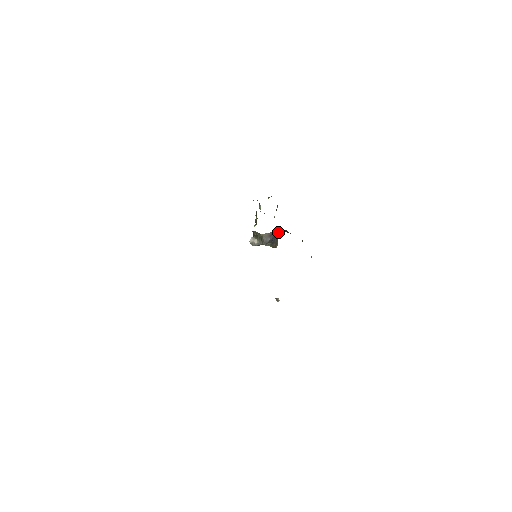
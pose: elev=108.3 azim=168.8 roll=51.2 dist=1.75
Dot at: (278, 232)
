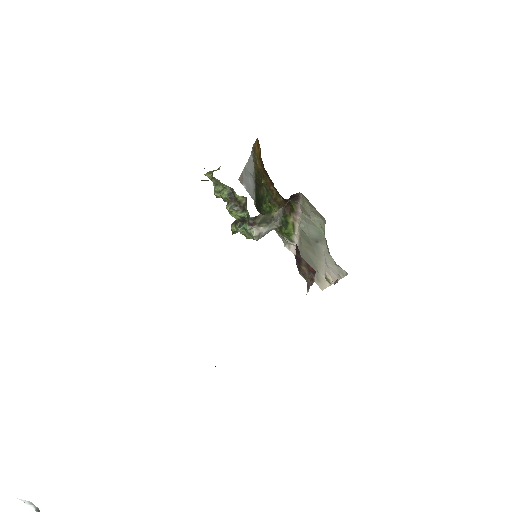
Dot at: occluded
